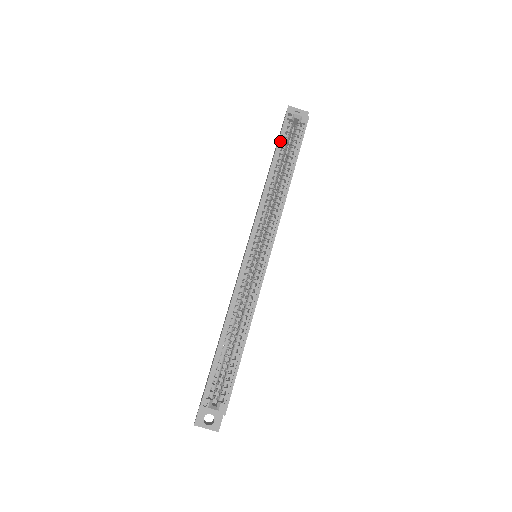
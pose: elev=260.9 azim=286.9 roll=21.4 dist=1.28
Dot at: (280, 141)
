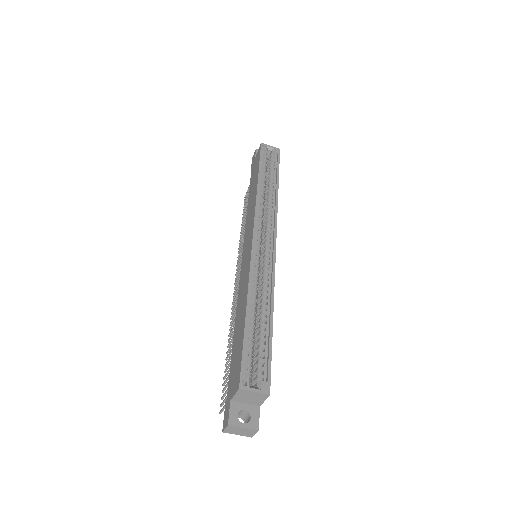
Dot at: (261, 162)
